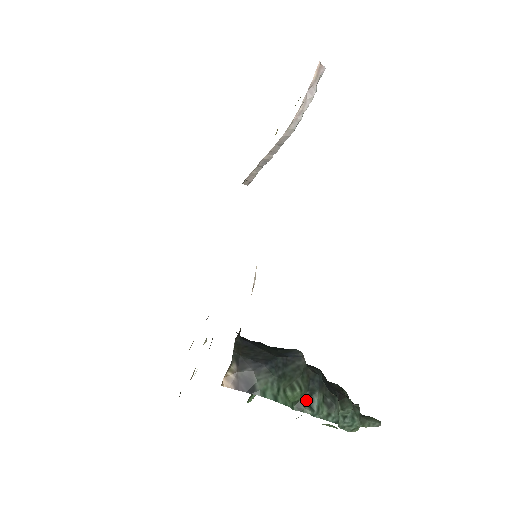
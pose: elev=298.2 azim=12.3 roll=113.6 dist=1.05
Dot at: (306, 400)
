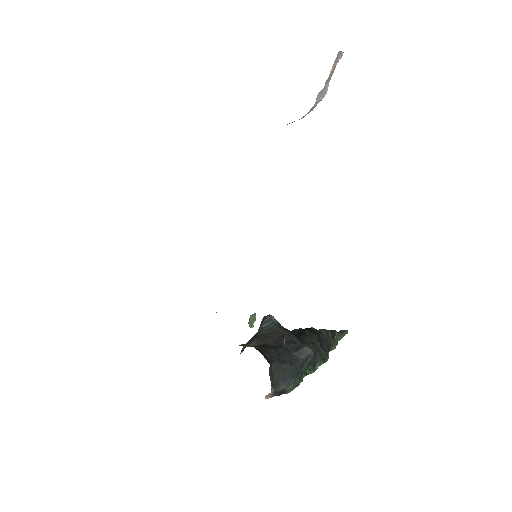
Dot at: occluded
